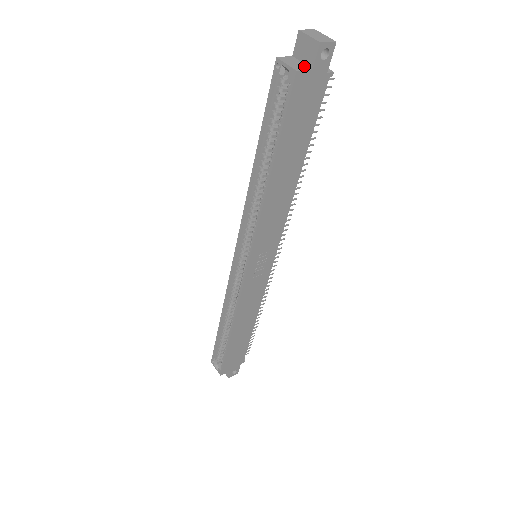
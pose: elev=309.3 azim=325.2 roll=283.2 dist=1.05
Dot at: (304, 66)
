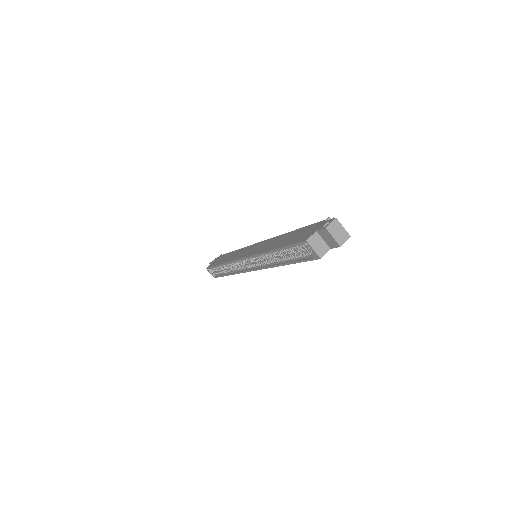
Dot at: (325, 247)
